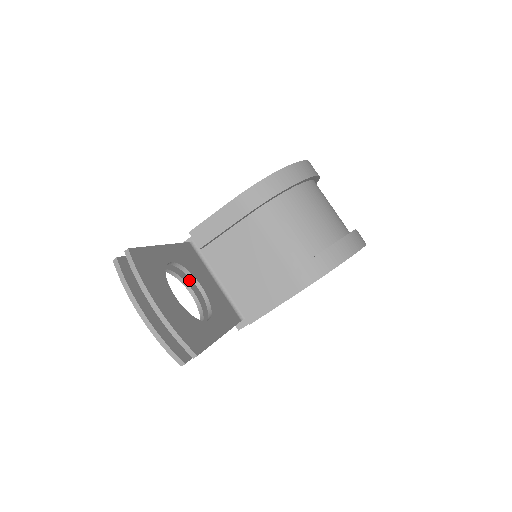
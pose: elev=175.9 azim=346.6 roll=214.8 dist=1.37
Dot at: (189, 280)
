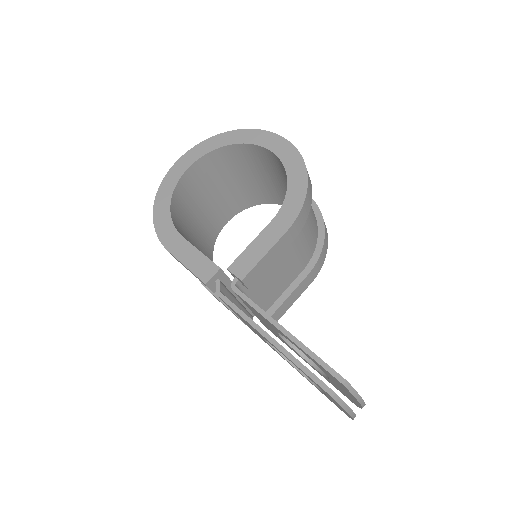
Dot at: occluded
